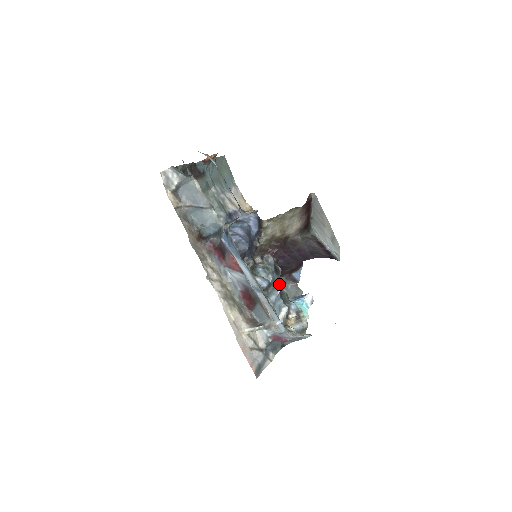
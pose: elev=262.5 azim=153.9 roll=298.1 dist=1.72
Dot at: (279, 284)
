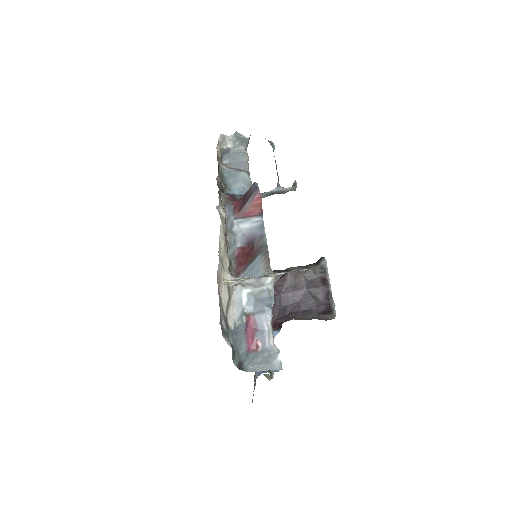
Dot at: occluded
